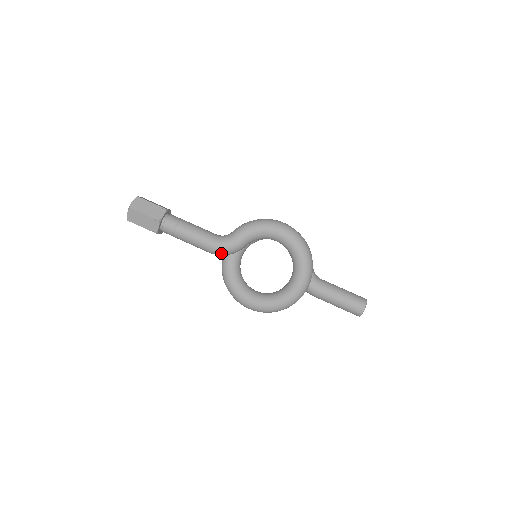
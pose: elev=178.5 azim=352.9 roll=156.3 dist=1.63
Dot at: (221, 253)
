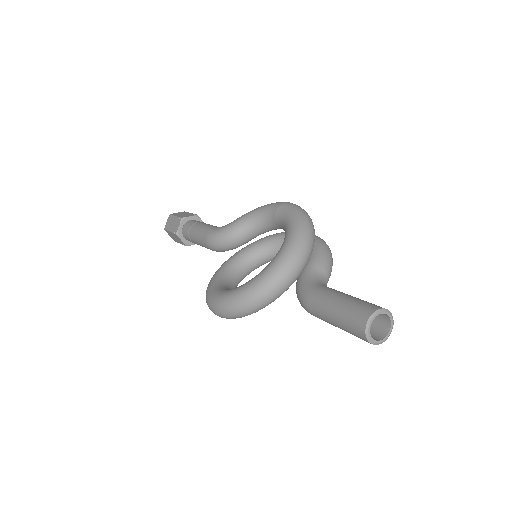
Dot at: (214, 240)
